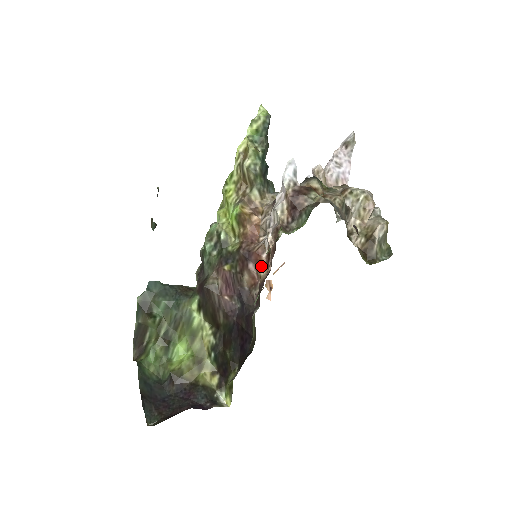
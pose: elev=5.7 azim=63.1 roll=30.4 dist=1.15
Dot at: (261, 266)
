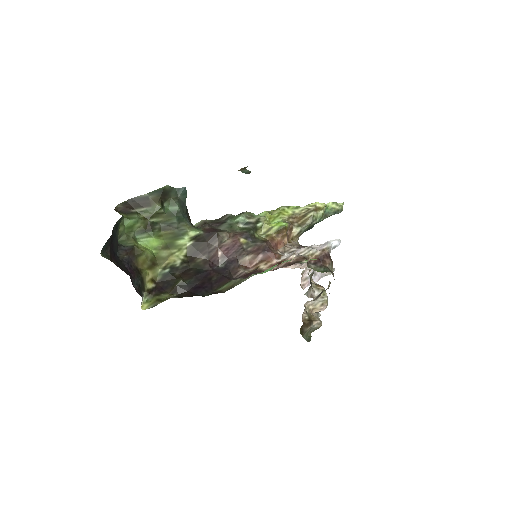
Dot at: (266, 263)
